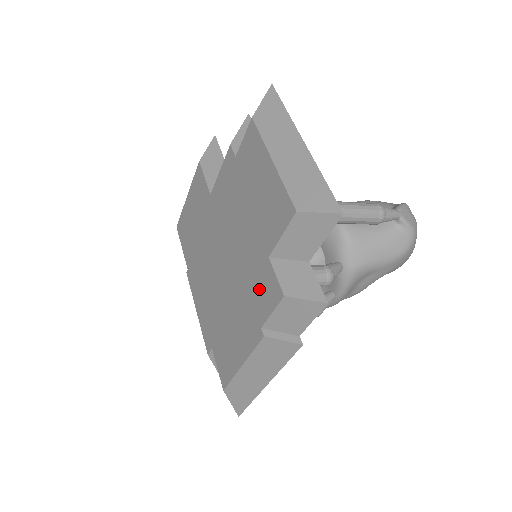
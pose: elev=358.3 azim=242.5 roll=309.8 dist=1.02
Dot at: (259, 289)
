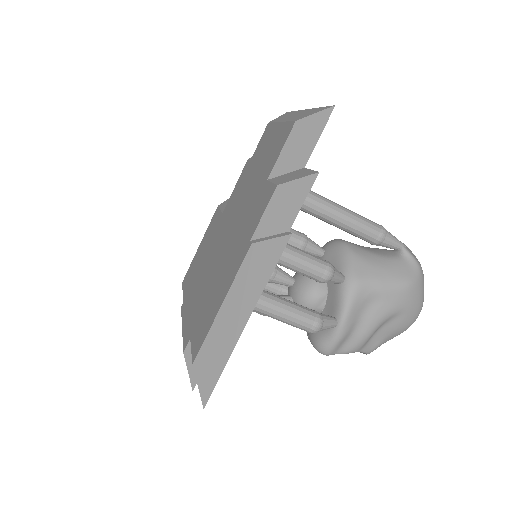
Dot at: (254, 214)
